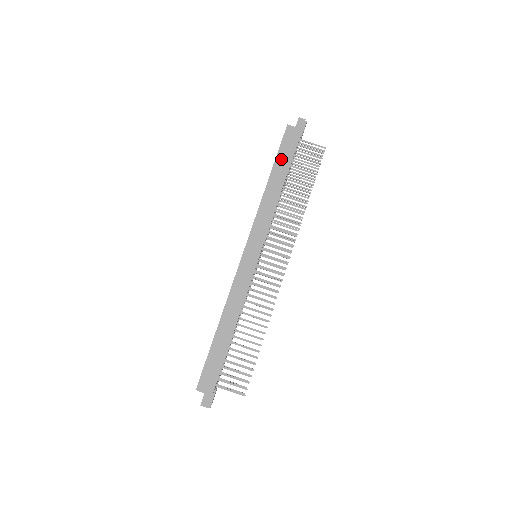
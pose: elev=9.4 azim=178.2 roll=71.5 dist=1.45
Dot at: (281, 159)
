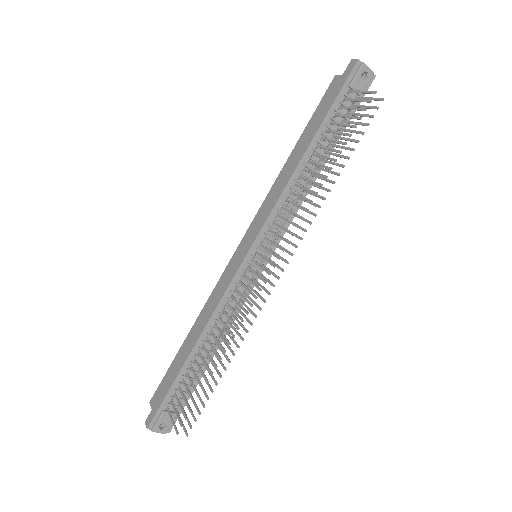
Dot at: (312, 123)
